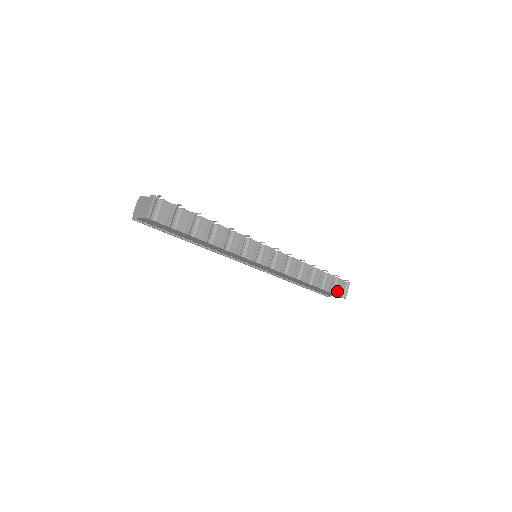
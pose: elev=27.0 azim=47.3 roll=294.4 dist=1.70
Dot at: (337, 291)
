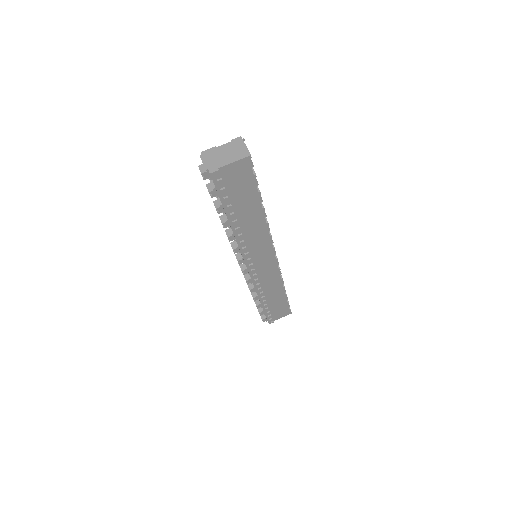
Dot at: occluded
